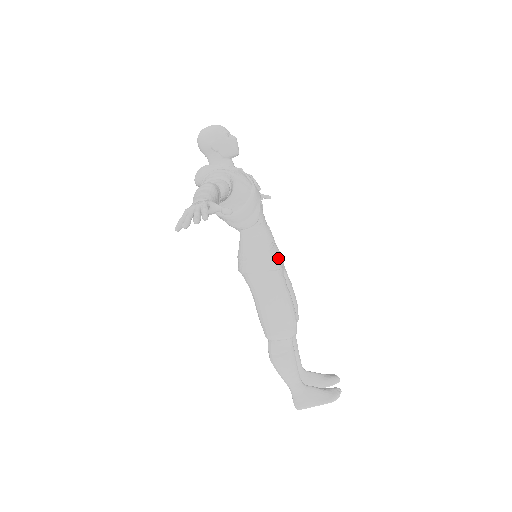
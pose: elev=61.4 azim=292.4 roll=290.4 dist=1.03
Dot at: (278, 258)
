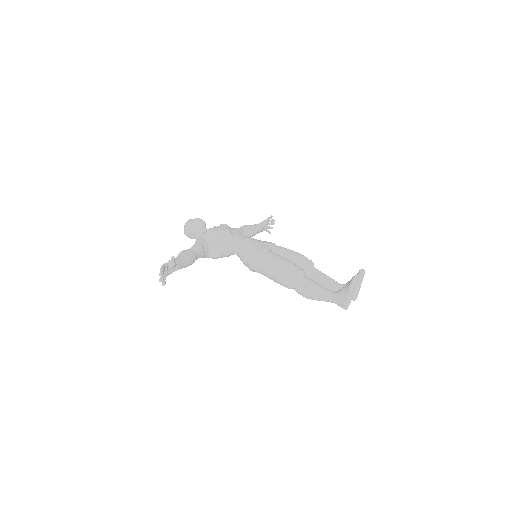
Dot at: (259, 247)
